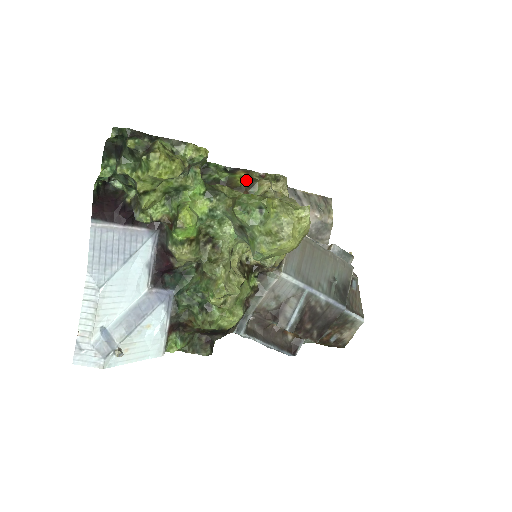
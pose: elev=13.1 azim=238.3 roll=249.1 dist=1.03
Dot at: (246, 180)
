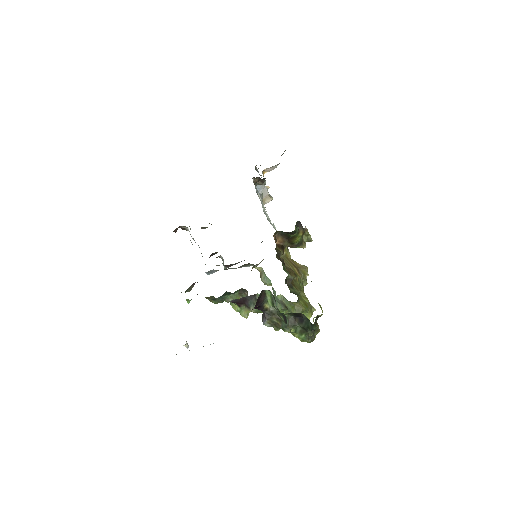
Dot at: (299, 240)
